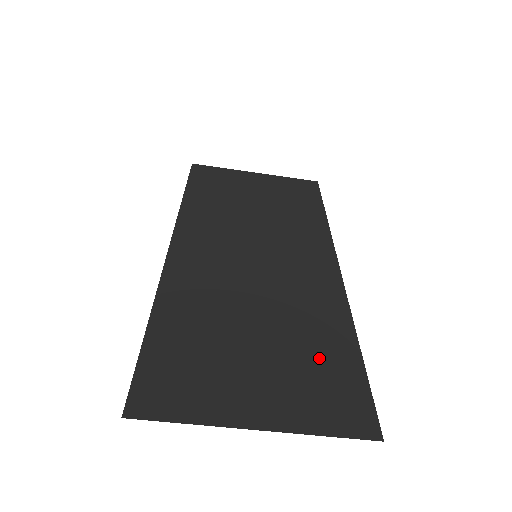
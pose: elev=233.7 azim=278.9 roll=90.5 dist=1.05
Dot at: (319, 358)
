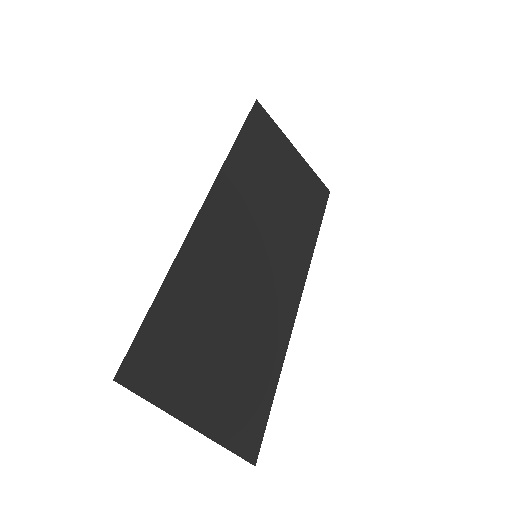
Dot at: (252, 383)
